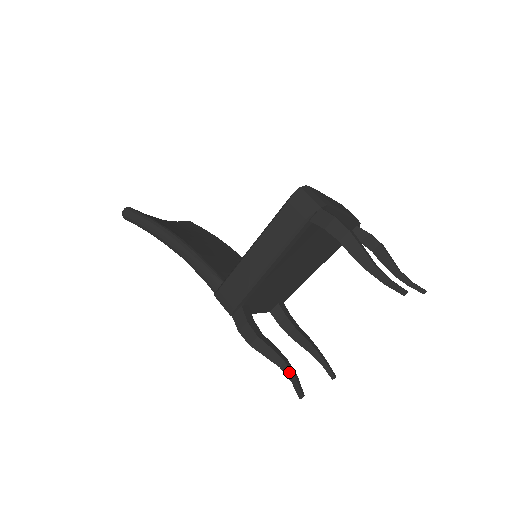
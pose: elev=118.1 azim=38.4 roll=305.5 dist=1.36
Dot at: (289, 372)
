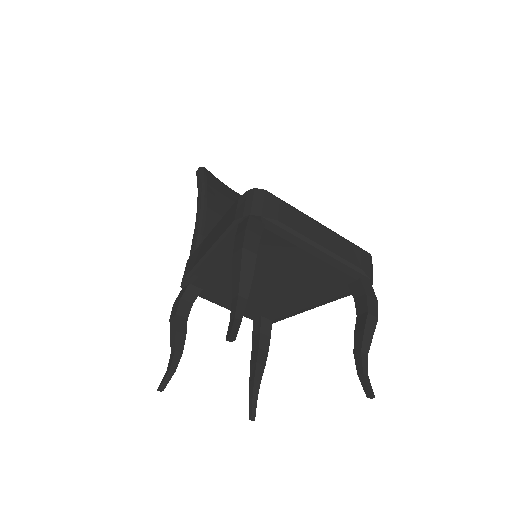
Dot at: (170, 362)
